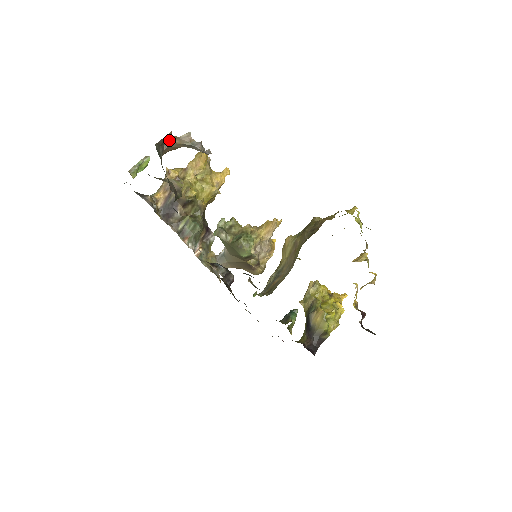
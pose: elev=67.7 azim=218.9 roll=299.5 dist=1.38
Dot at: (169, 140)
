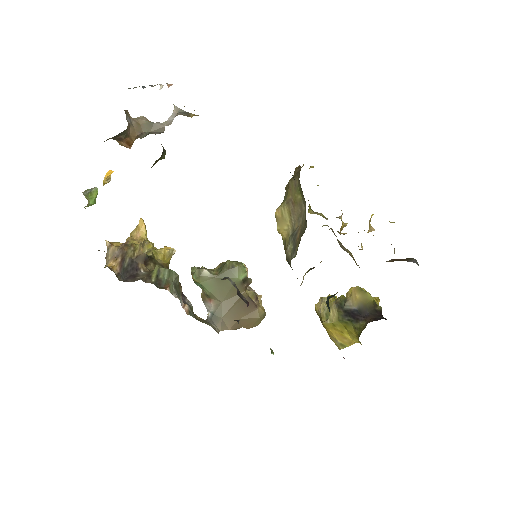
Dot at: (129, 117)
